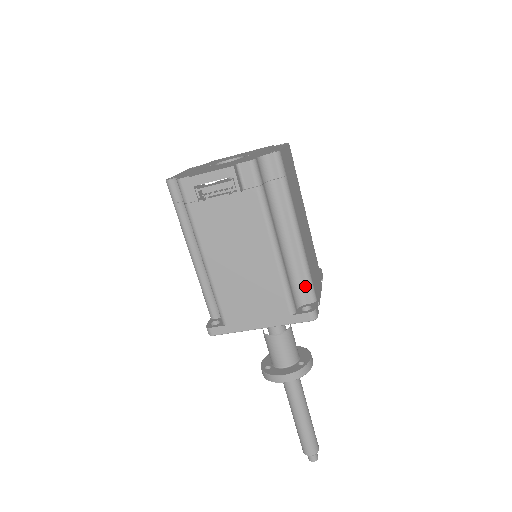
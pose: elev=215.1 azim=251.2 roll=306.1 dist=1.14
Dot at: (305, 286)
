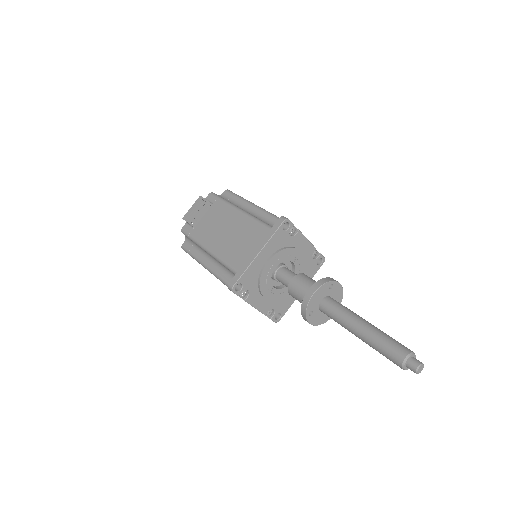
Dot at: occluded
